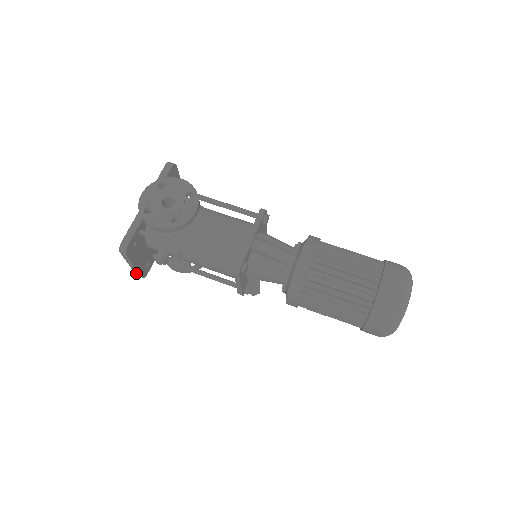
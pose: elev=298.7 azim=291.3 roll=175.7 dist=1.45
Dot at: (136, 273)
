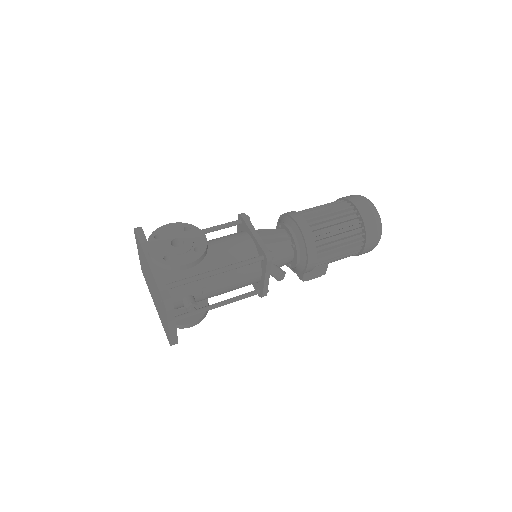
Dot at: (172, 340)
